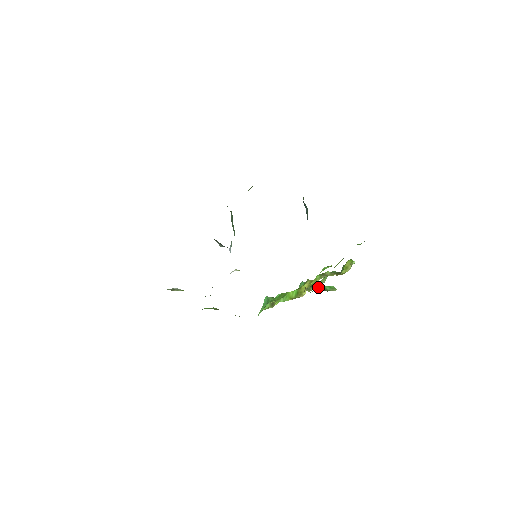
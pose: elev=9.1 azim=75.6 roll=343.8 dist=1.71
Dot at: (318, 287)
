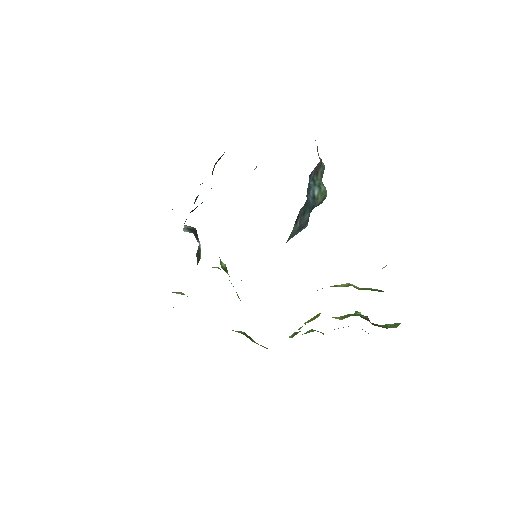
Dot at: occluded
